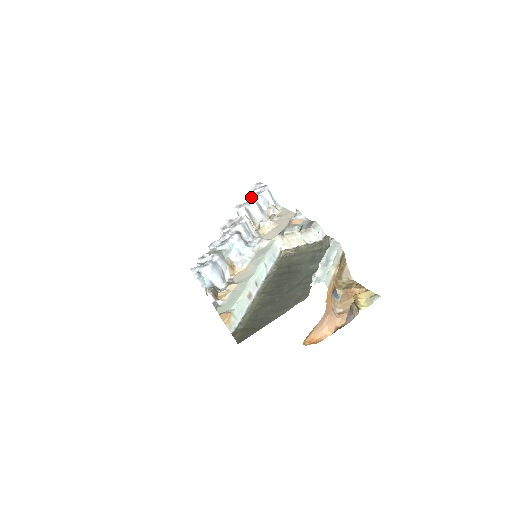
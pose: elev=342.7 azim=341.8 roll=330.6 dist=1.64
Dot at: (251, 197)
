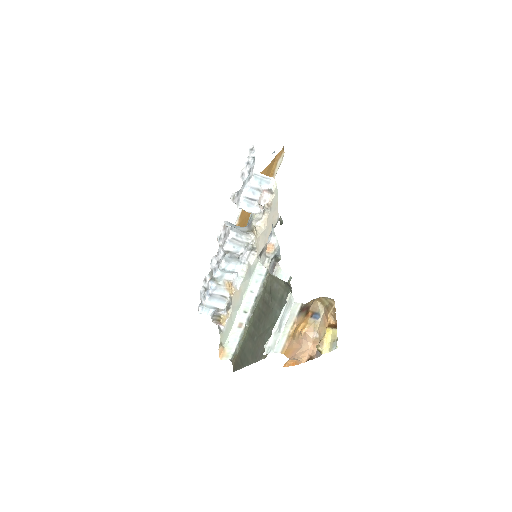
Dot at: (243, 181)
